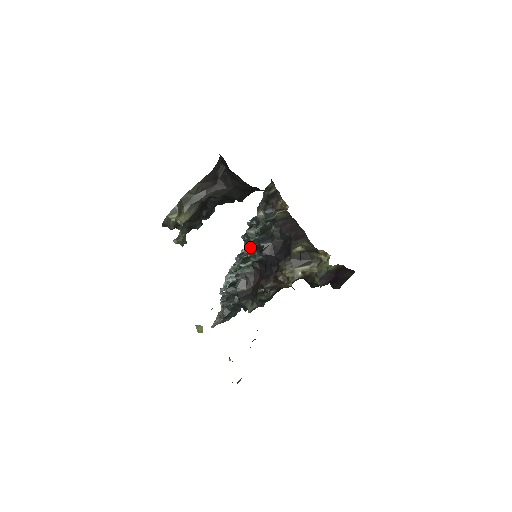
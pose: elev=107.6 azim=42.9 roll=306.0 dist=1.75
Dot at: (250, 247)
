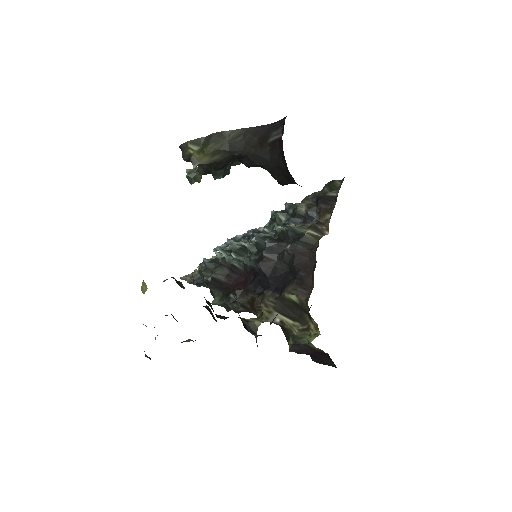
Dot at: (255, 243)
